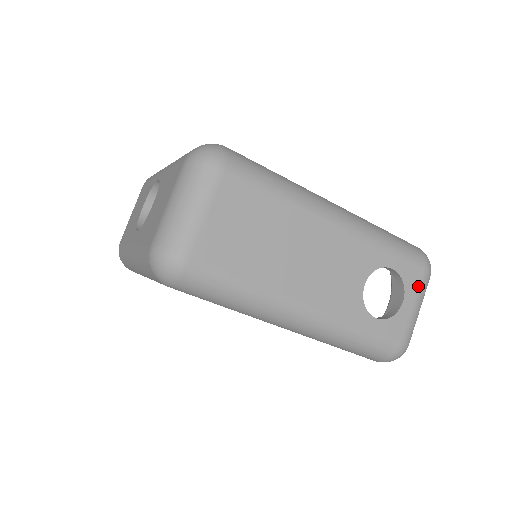
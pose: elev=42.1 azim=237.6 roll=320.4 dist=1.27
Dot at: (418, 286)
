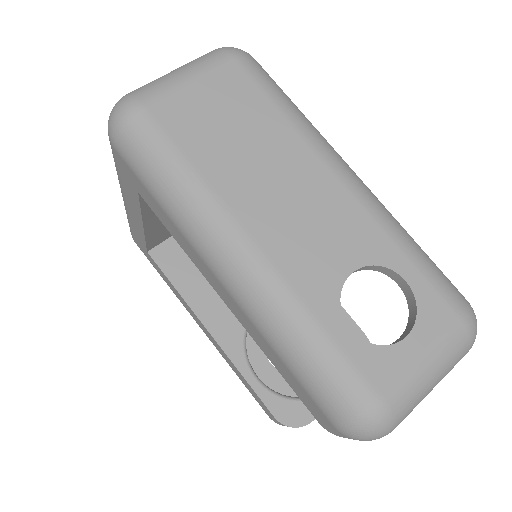
Dot at: (441, 332)
